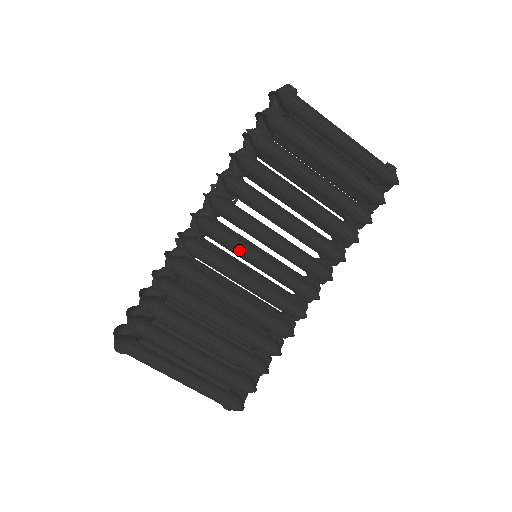
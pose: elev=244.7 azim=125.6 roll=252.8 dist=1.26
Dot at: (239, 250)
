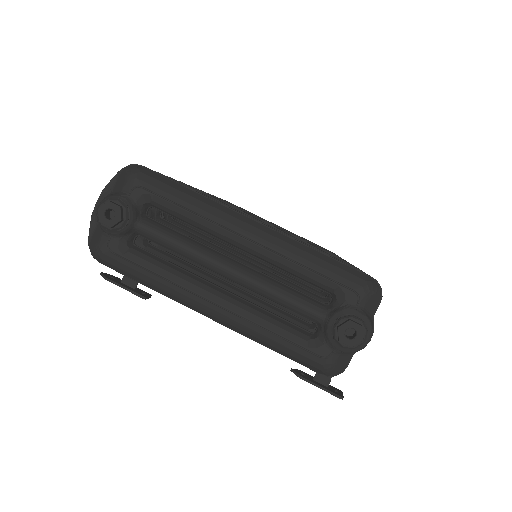
Dot at: occluded
